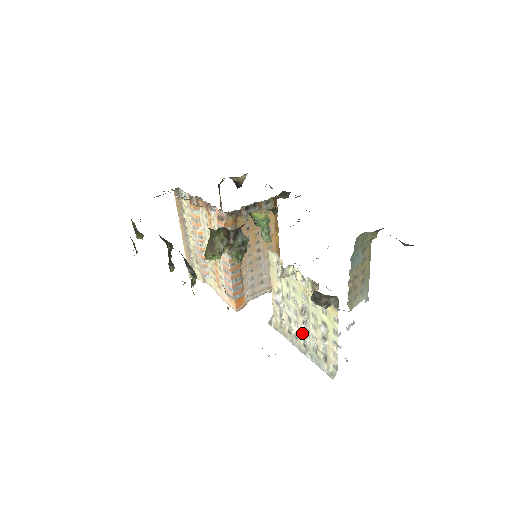
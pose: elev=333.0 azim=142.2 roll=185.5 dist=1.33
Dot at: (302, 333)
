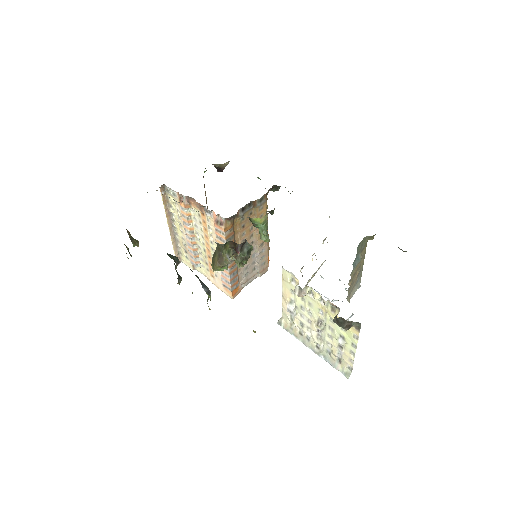
Dot at: (316, 338)
